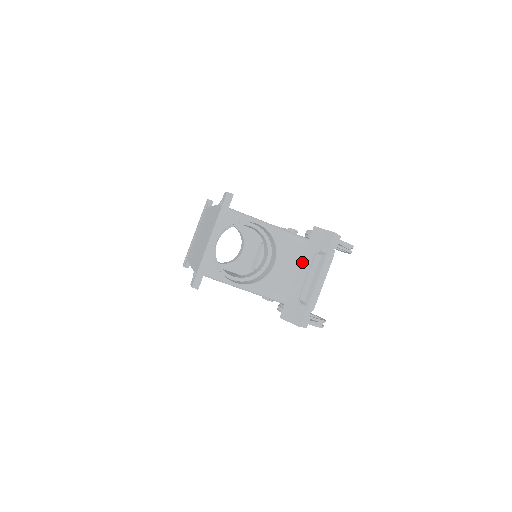
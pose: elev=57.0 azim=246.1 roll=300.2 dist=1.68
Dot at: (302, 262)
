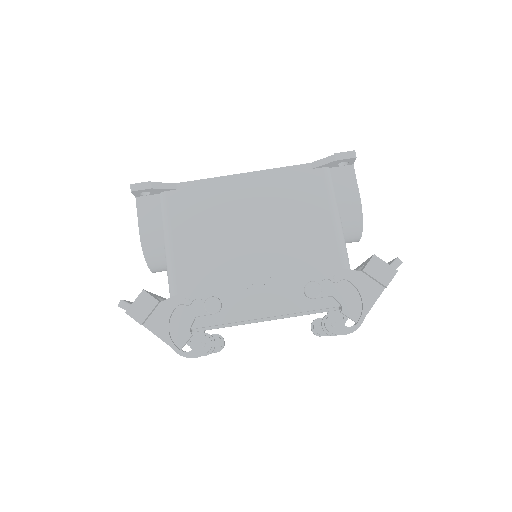
Dot at: occluded
